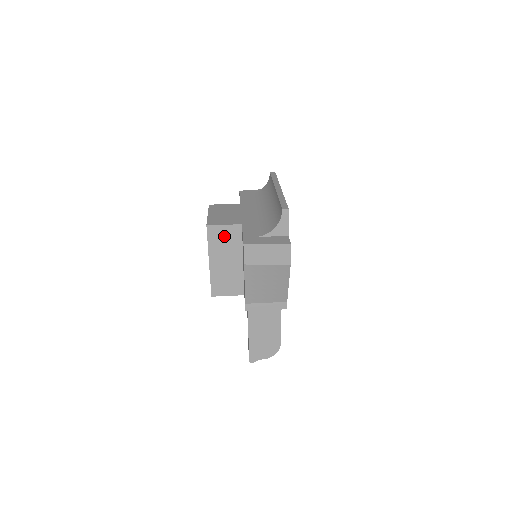
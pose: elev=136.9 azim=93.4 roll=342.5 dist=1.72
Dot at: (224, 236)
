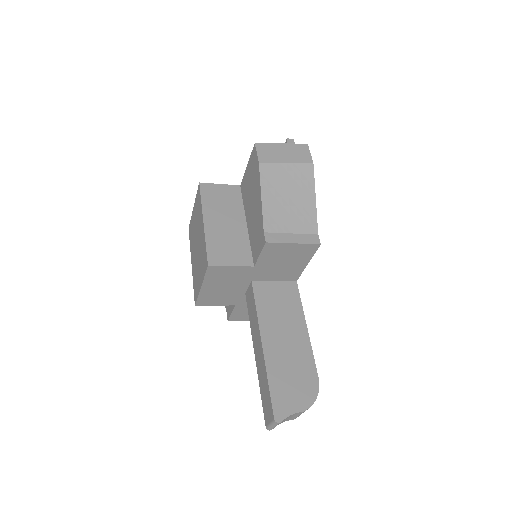
Dot at: (221, 195)
